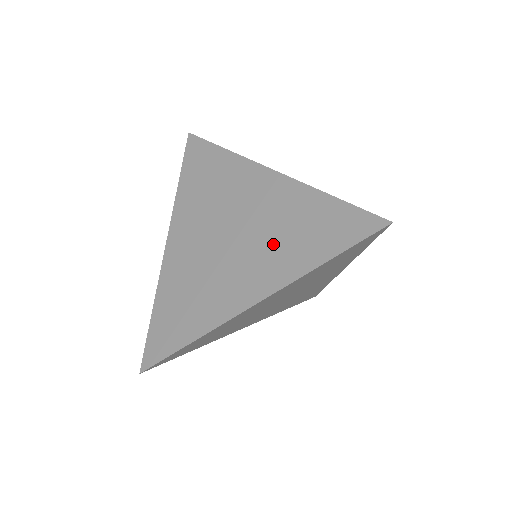
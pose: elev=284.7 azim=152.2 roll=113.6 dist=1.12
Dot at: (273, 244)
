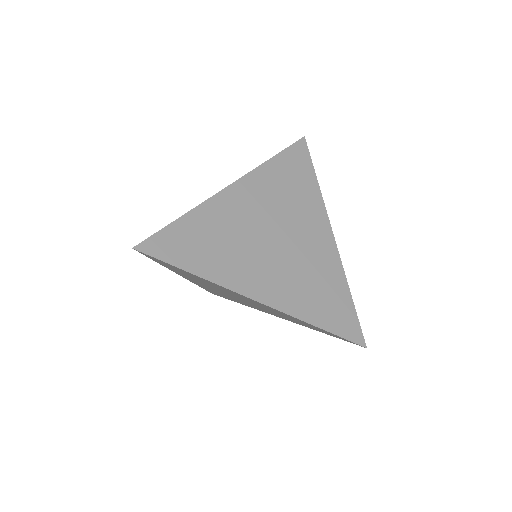
Dot at: (300, 280)
